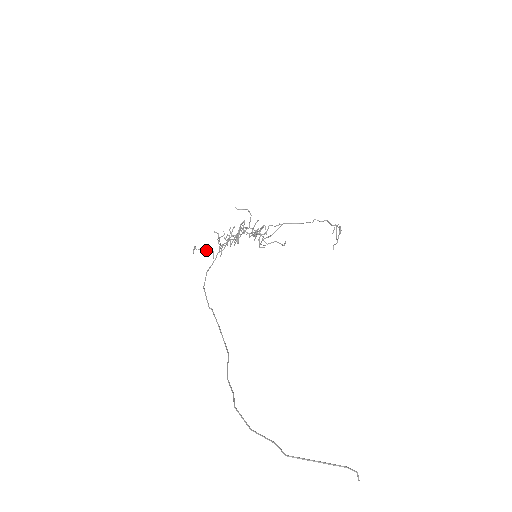
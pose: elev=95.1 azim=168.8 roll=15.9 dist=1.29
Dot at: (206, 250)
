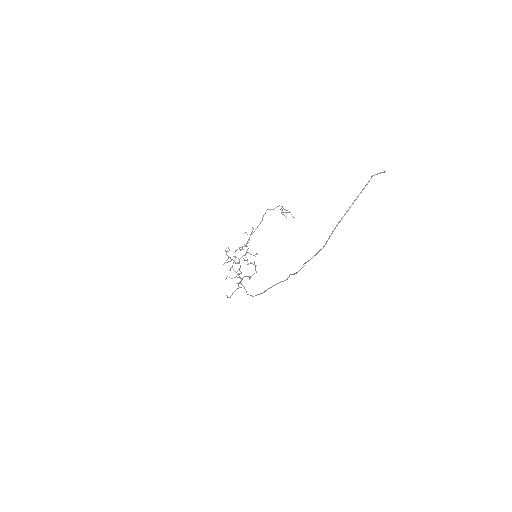
Dot at: (234, 291)
